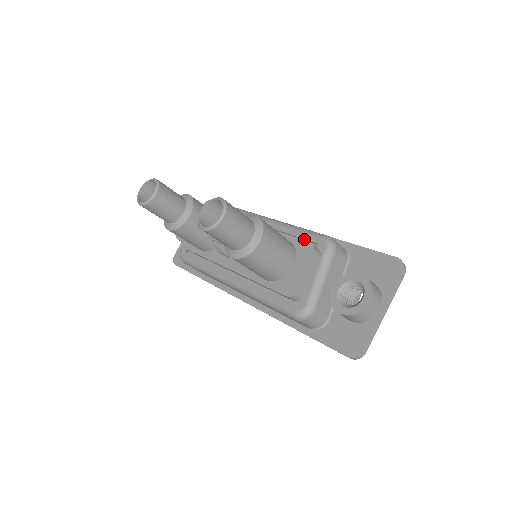
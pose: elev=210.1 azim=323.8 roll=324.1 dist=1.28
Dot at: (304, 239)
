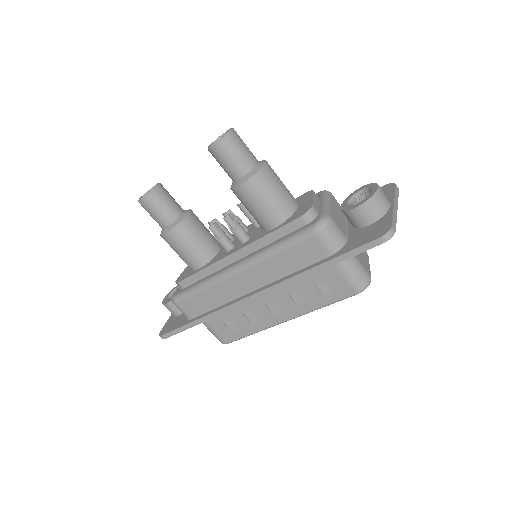
Dot at: occluded
